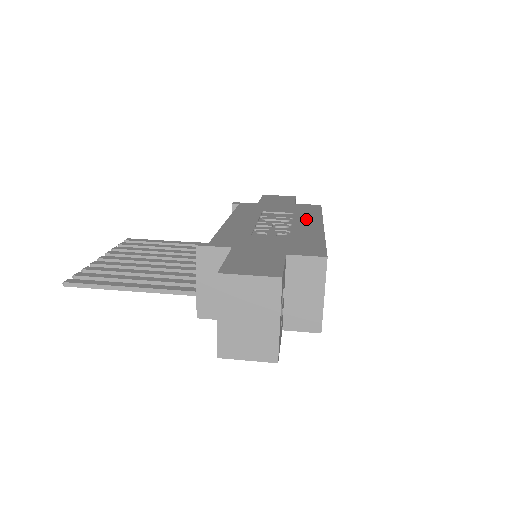
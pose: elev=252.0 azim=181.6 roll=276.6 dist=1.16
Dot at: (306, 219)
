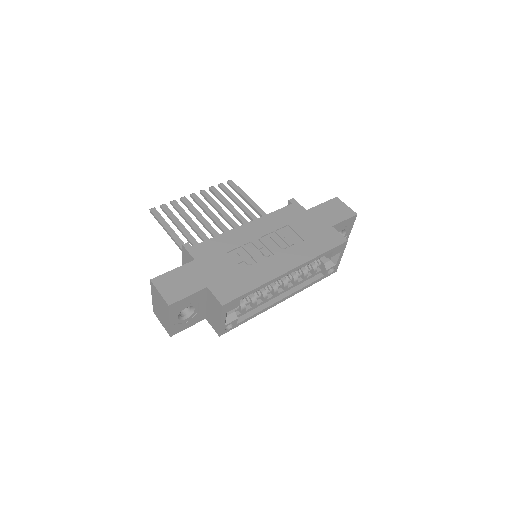
Dot at: (295, 255)
